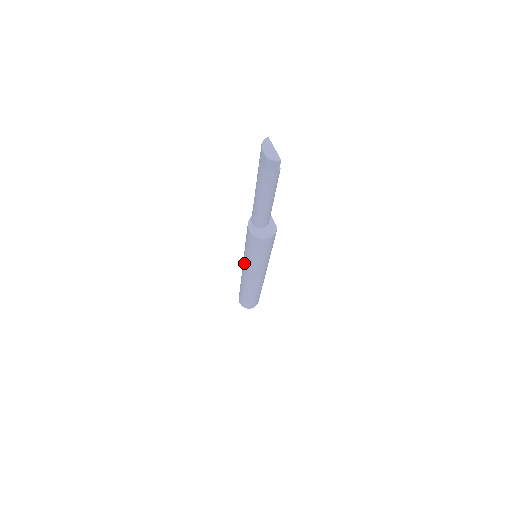
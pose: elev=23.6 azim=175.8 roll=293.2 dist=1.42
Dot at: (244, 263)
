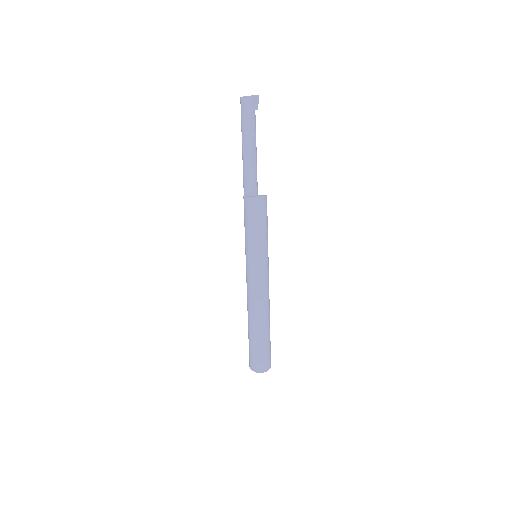
Dot at: (252, 264)
